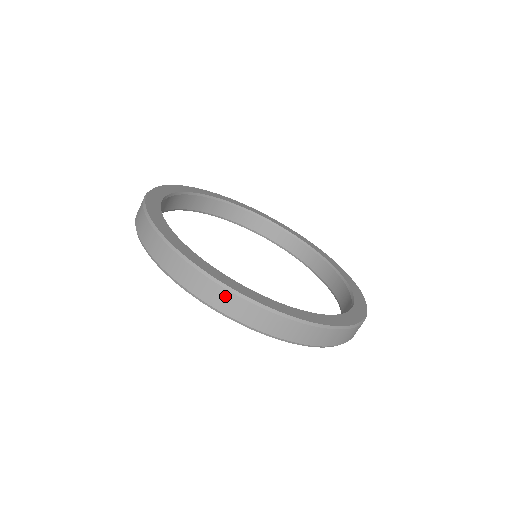
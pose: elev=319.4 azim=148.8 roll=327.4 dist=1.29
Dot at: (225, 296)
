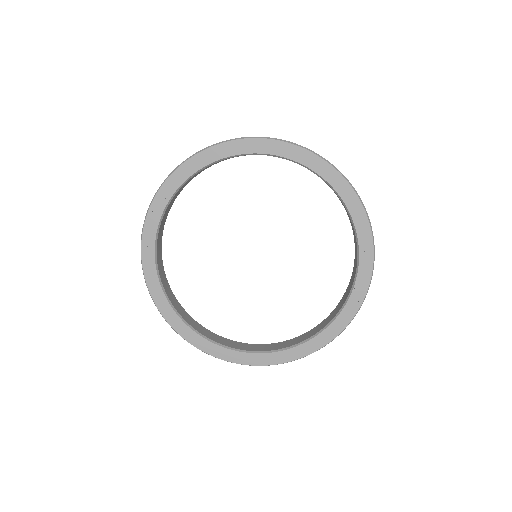
Dot at: occluded
